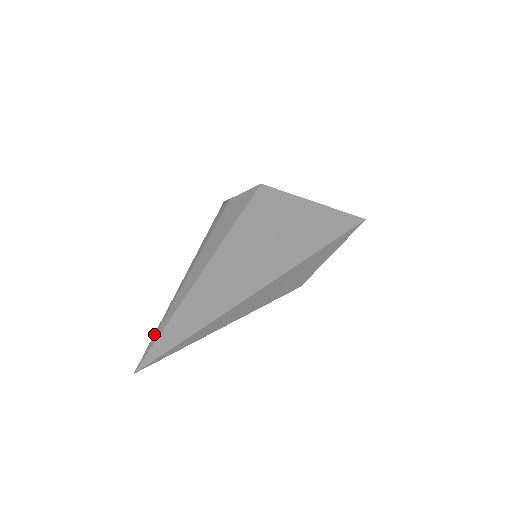
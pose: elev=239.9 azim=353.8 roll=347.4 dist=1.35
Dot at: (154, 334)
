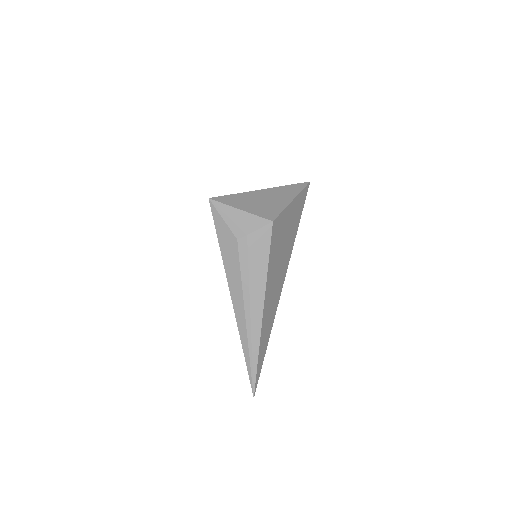
Dot at: (251, 372)
